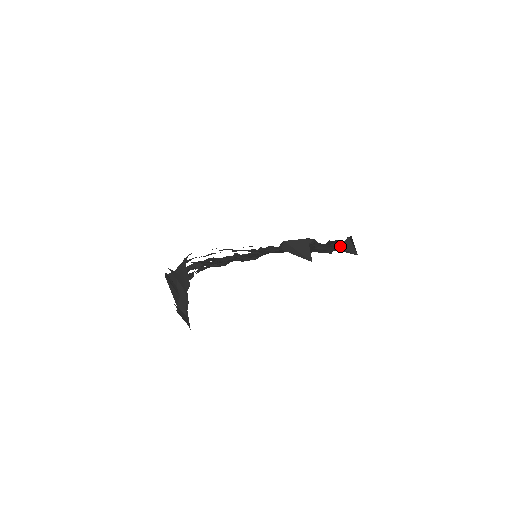
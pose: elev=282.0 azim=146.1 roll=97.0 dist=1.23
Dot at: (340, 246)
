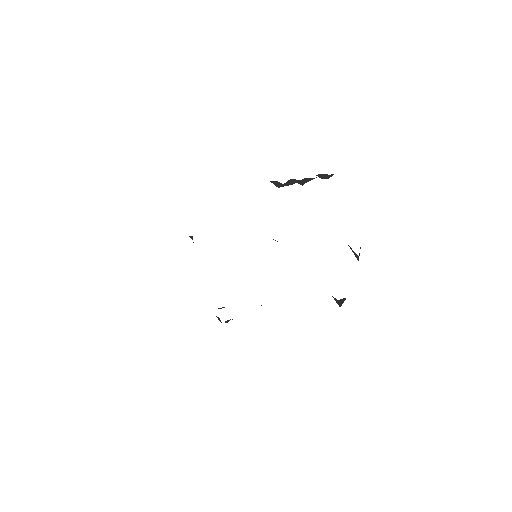
Dot at: occluded
